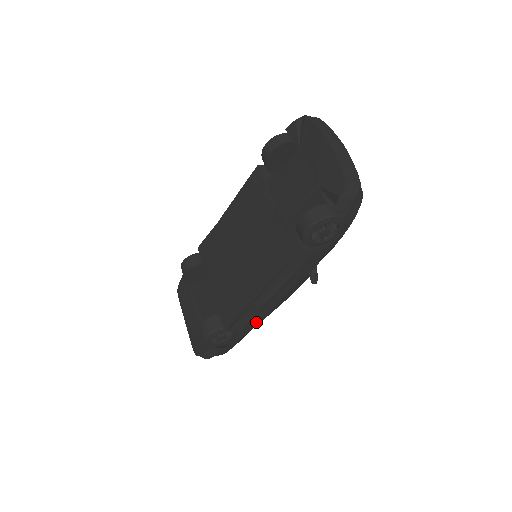
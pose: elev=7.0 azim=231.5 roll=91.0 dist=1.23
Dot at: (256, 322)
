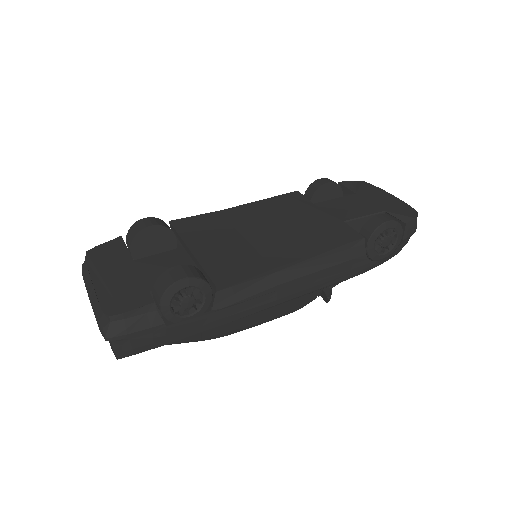
Dot at: (231, 315)
